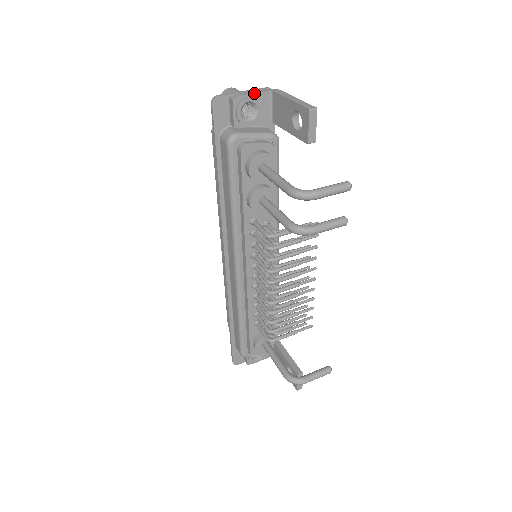
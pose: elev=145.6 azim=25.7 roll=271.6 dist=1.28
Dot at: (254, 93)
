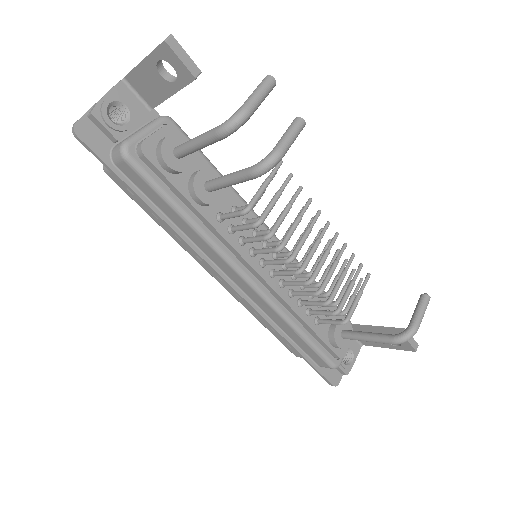
Dot at: (107, 93)
